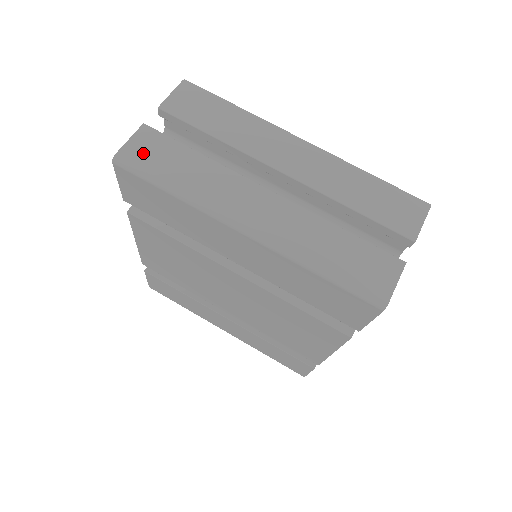
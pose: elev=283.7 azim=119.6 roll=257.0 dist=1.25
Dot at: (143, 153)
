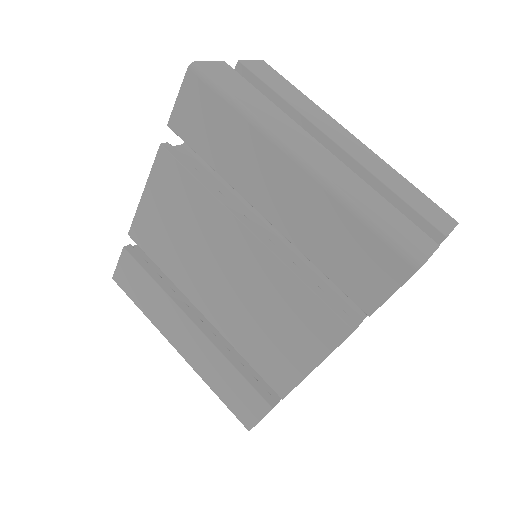
Dot at: (219, 73)
